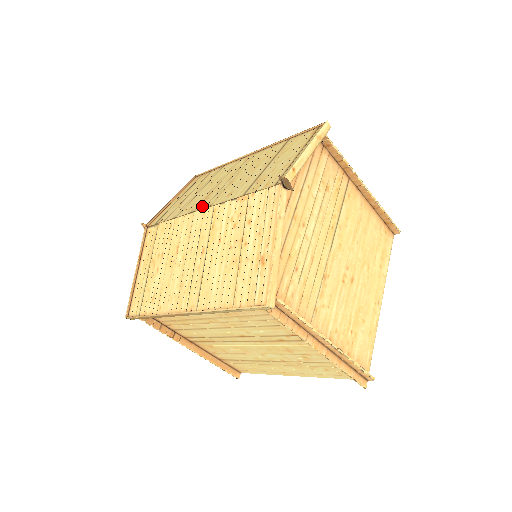
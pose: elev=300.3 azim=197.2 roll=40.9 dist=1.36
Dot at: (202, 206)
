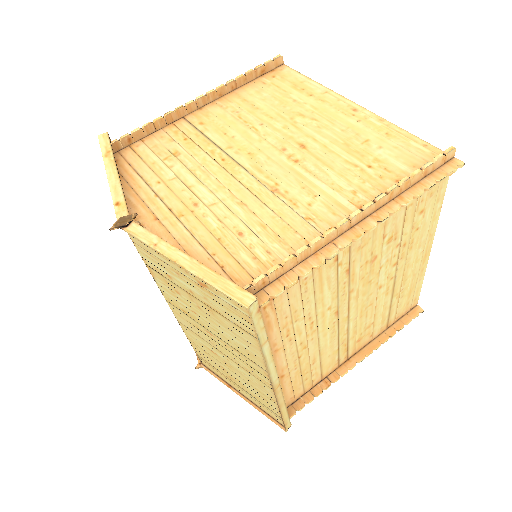
Dot at: occluded
